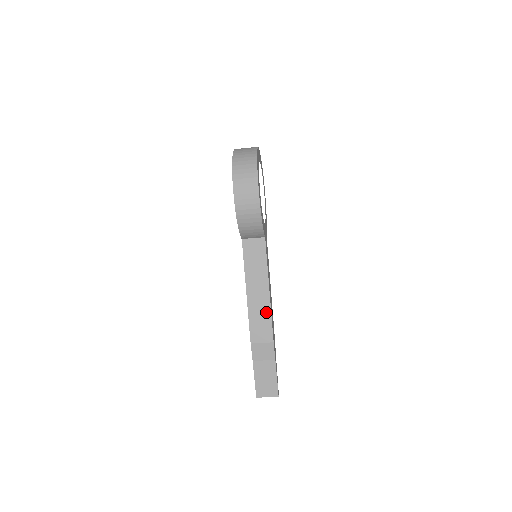
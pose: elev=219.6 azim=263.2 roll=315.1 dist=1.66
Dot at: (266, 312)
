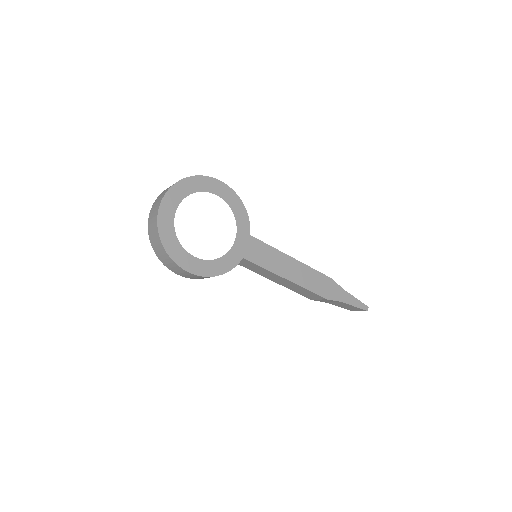
Dot at: (300, 288)
